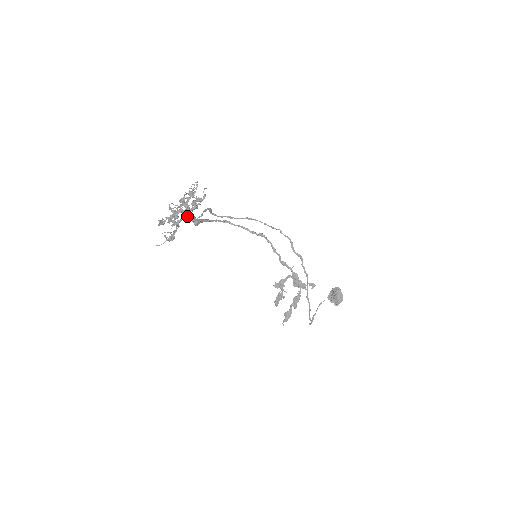
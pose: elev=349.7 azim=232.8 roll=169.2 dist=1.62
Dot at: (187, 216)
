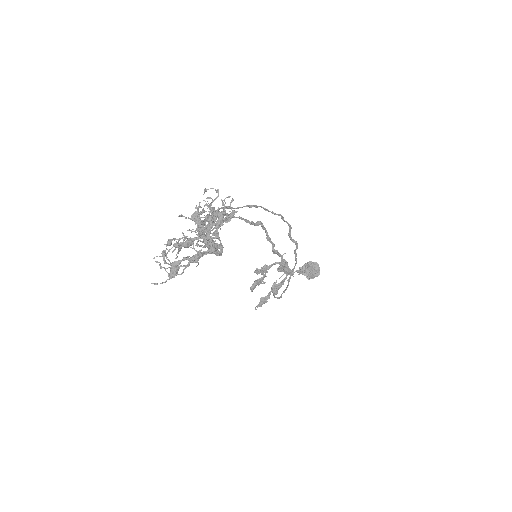
Dot at: (216, 253)
